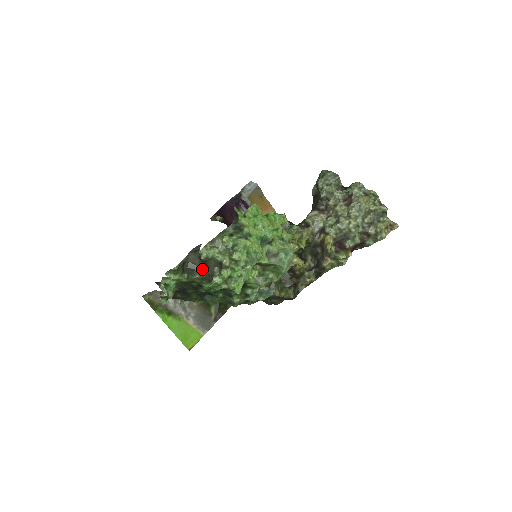
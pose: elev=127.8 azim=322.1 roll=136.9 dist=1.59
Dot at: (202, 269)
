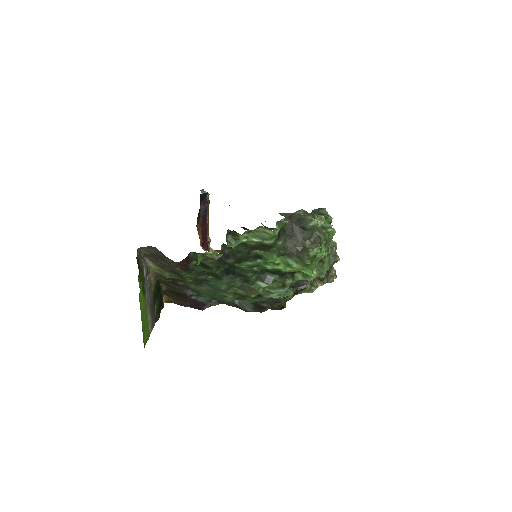
Dot at: (290, 237)
